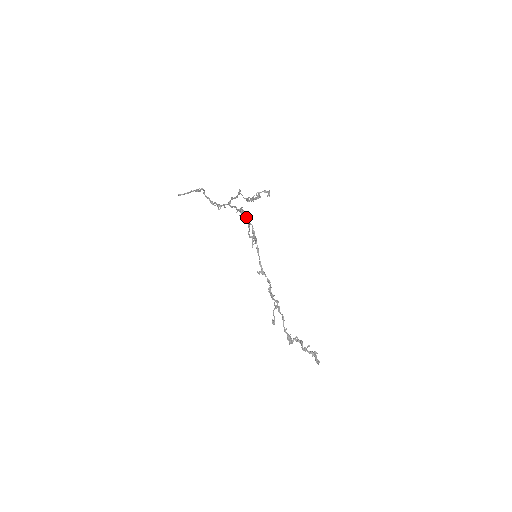
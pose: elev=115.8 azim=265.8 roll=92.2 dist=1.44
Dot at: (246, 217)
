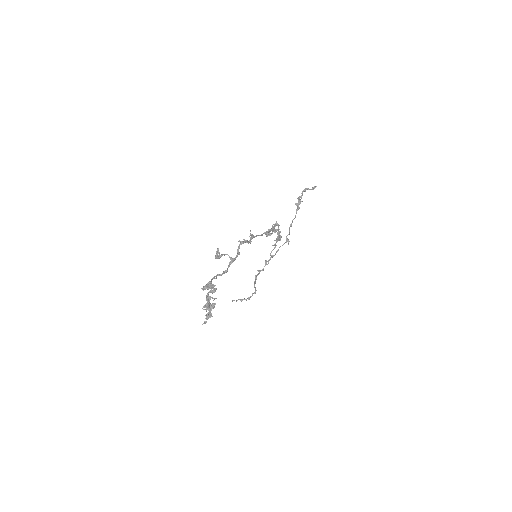
Dot at: (279, 231)
